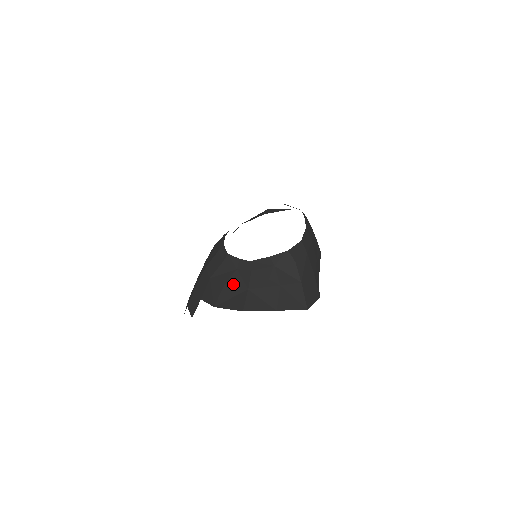
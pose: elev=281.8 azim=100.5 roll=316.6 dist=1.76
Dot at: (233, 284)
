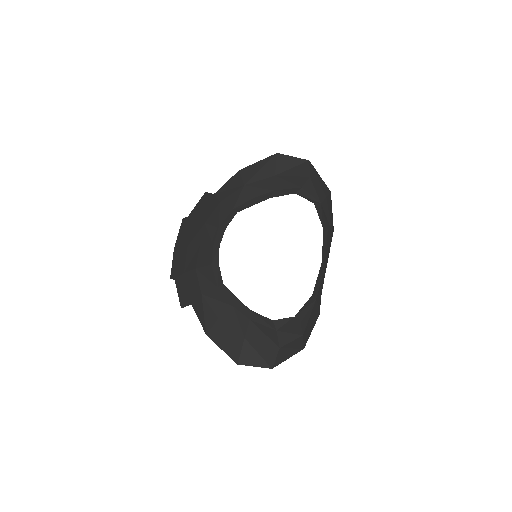
Dot at: (228, 323)
